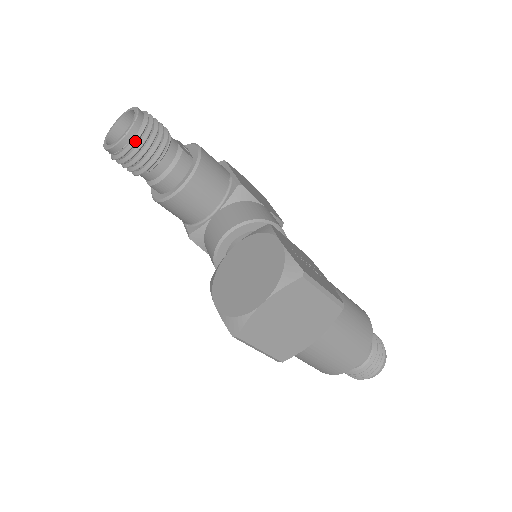
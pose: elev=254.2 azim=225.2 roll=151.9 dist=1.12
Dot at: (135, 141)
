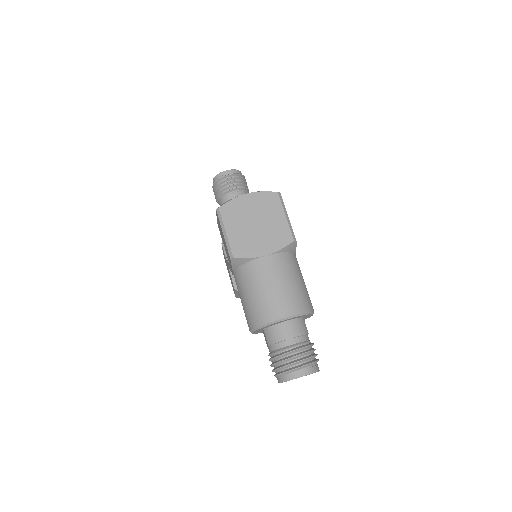
Dot at: (231, 174)
